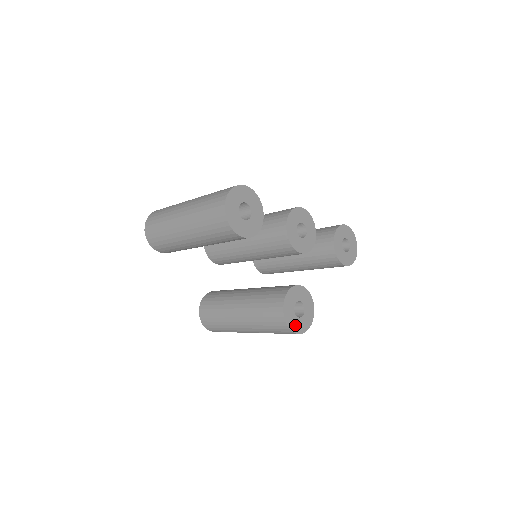
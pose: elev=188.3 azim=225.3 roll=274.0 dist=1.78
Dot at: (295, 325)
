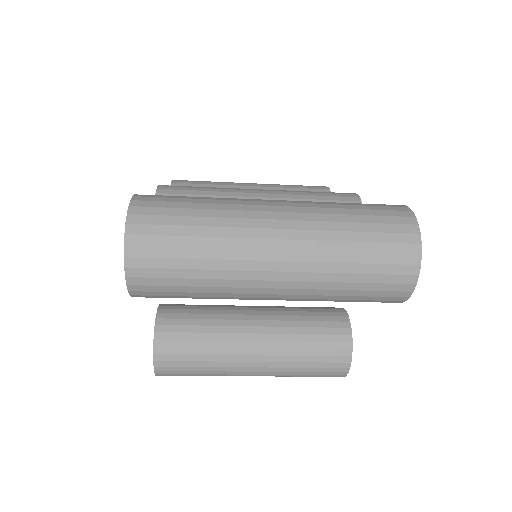
Dot at: occluded
